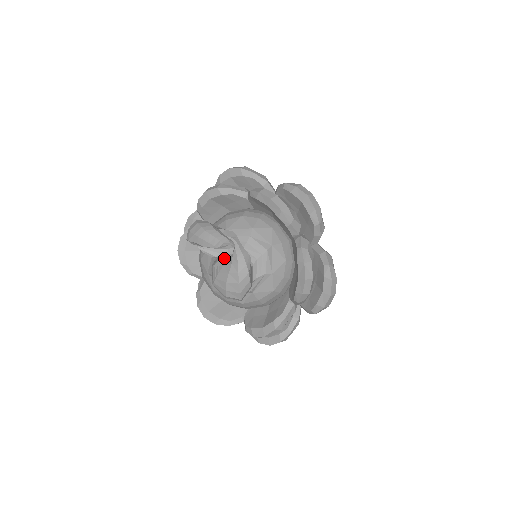
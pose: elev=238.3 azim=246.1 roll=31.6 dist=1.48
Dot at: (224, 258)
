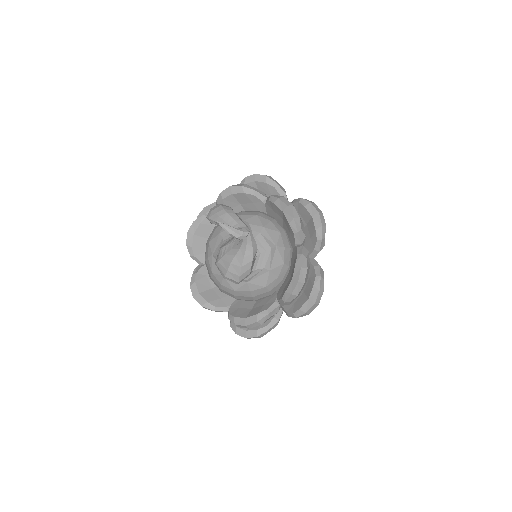
Dot at: (238, 238)
